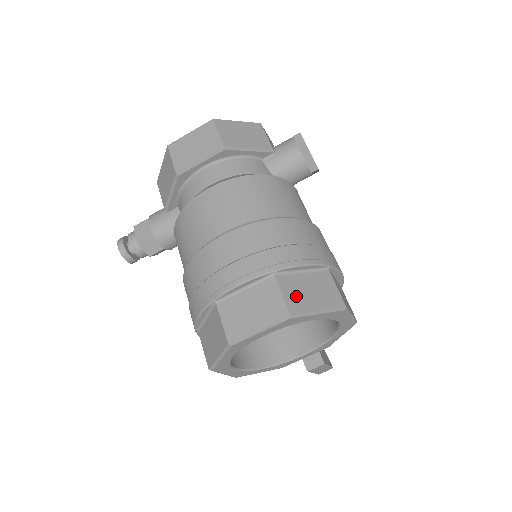
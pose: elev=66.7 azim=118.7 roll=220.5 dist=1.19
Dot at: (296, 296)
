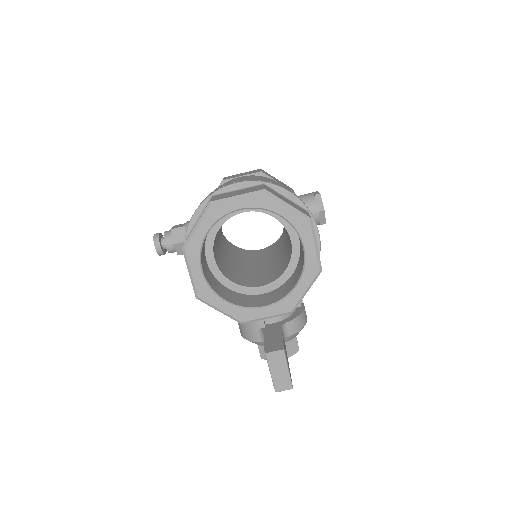
Dot at: (274, 193)
